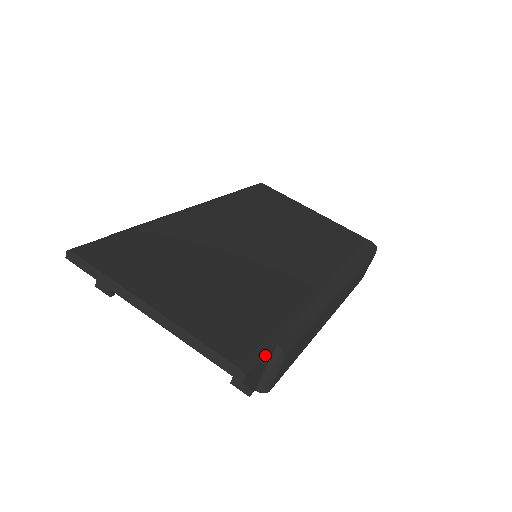
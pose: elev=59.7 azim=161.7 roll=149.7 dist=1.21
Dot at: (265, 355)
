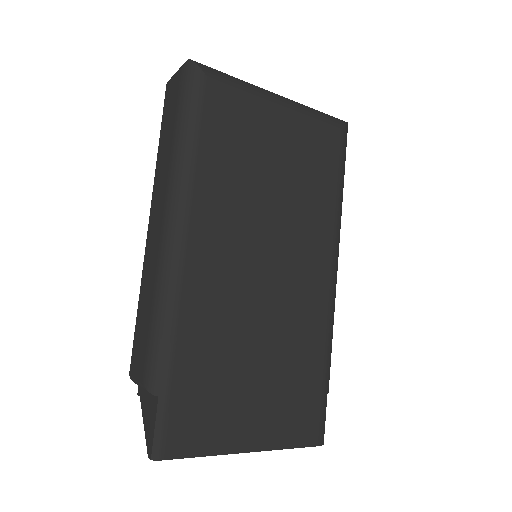
Dot at: (325, 414)
